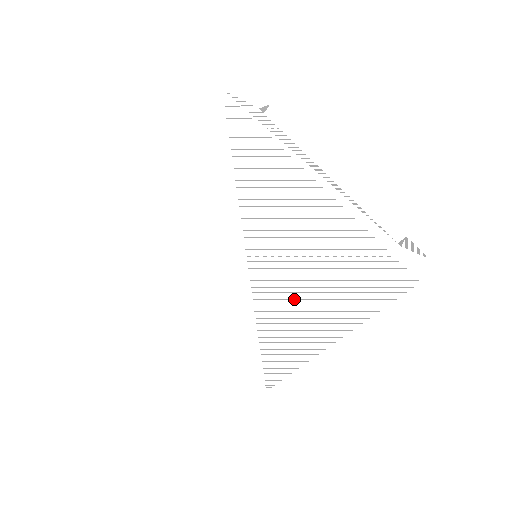
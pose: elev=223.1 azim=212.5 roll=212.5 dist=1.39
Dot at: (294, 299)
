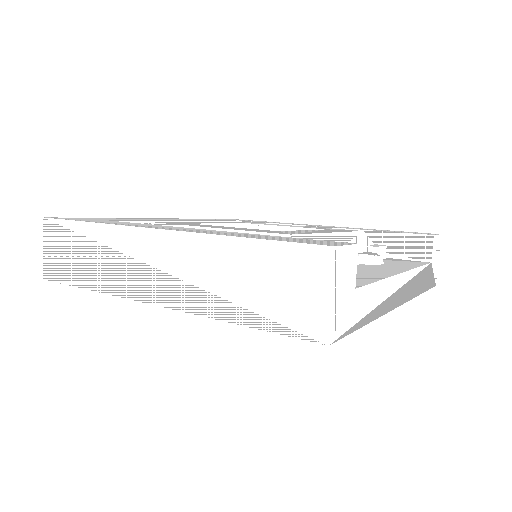
Dot at: occluded
